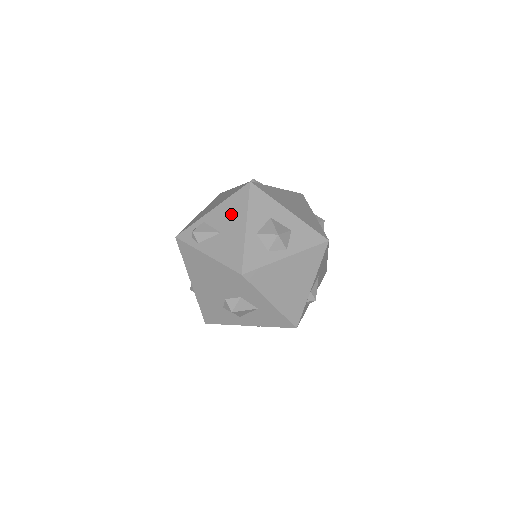
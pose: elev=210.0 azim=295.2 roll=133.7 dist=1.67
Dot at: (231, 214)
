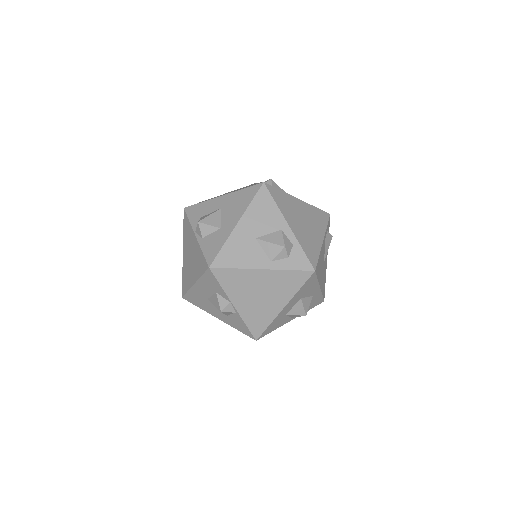
Dot at: occluded
